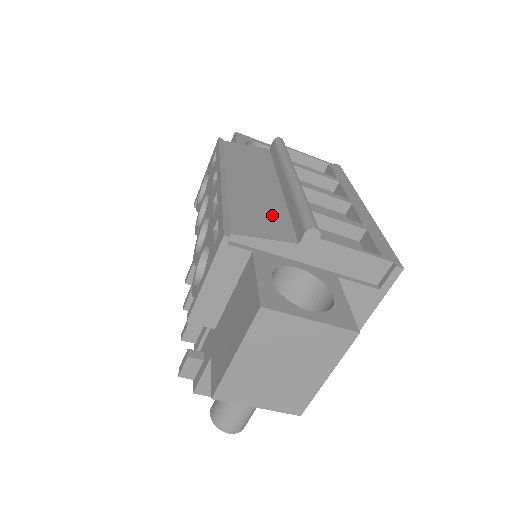
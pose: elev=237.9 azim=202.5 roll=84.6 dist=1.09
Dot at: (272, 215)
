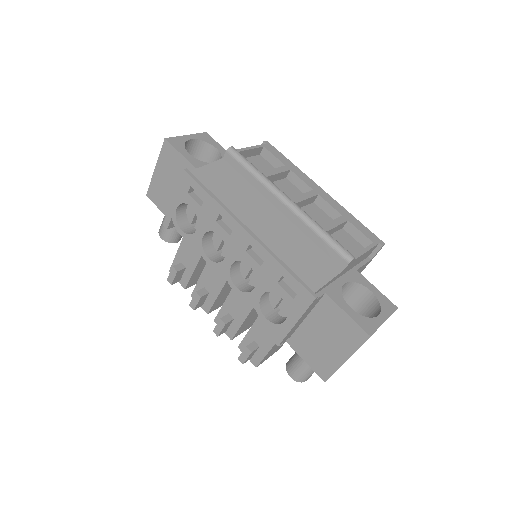
Dot at: (309, 252)
